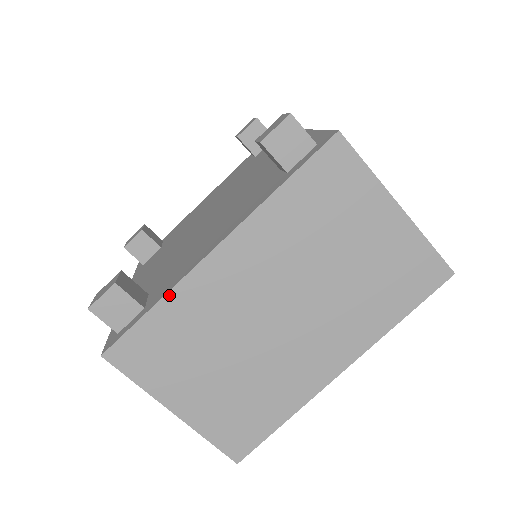
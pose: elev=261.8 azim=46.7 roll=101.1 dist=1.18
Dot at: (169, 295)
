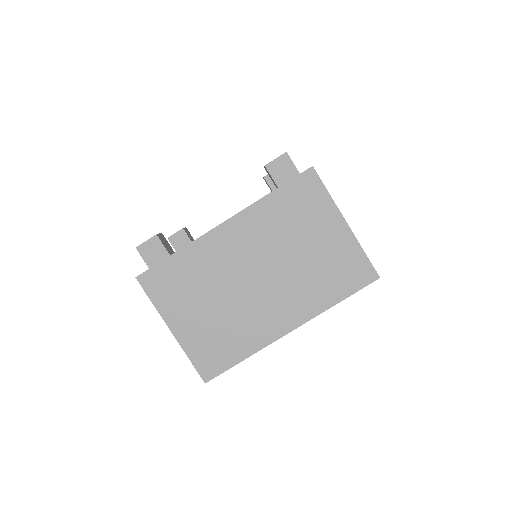
Dot at: (187, 247)
